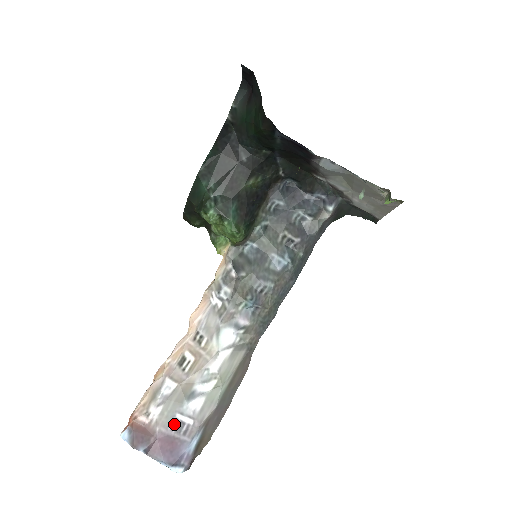
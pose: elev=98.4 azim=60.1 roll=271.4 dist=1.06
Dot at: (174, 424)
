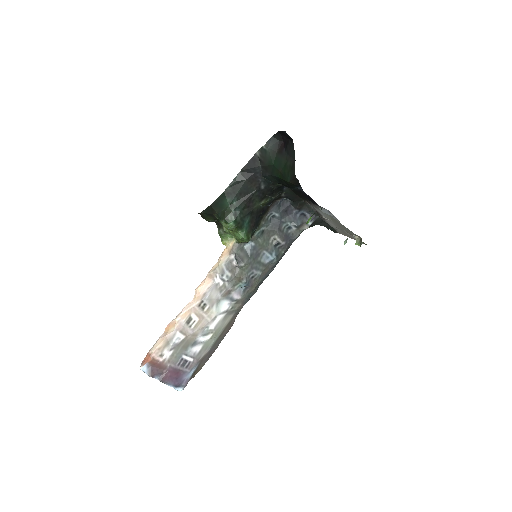
Dot at: (180, 362)
